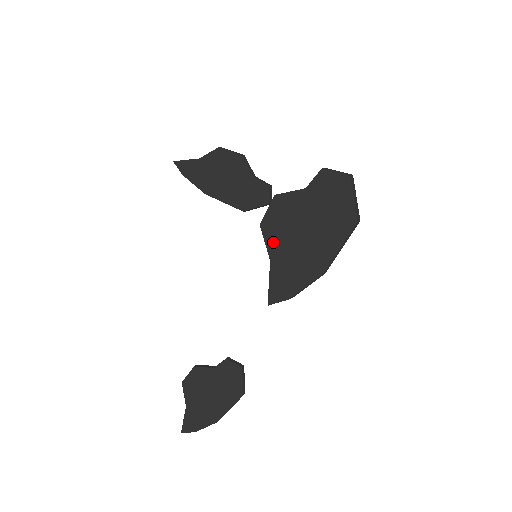
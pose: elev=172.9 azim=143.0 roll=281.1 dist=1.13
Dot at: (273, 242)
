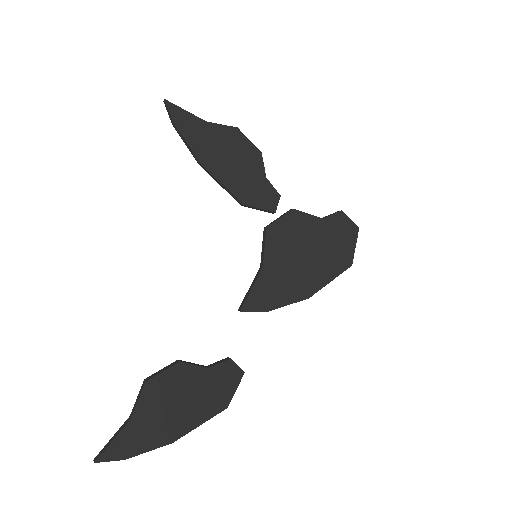
Dot at: (274, 250)
